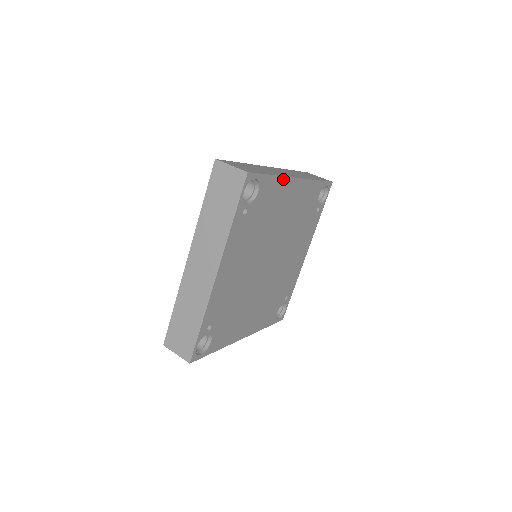
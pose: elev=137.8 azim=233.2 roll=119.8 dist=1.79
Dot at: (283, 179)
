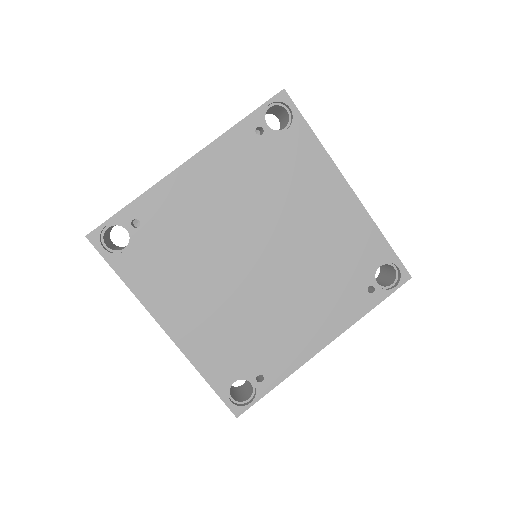
Dot at: (328, 160)
